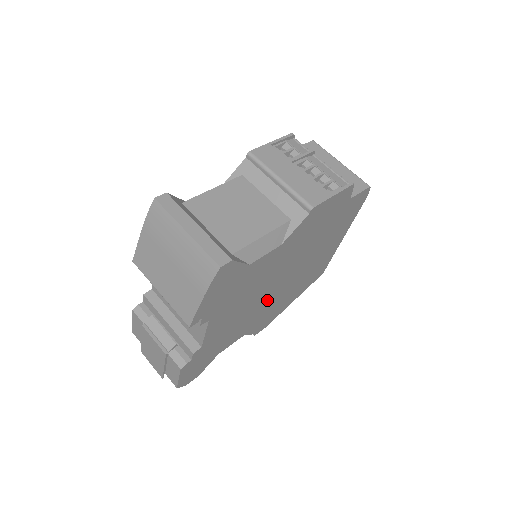
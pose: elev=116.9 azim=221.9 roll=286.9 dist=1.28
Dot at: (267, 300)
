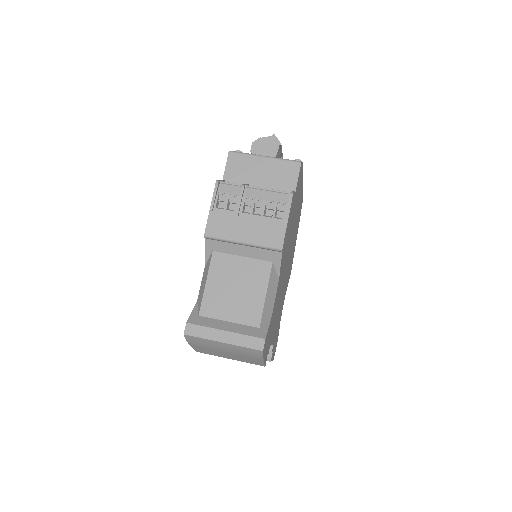
Dot at: (286, 275)
